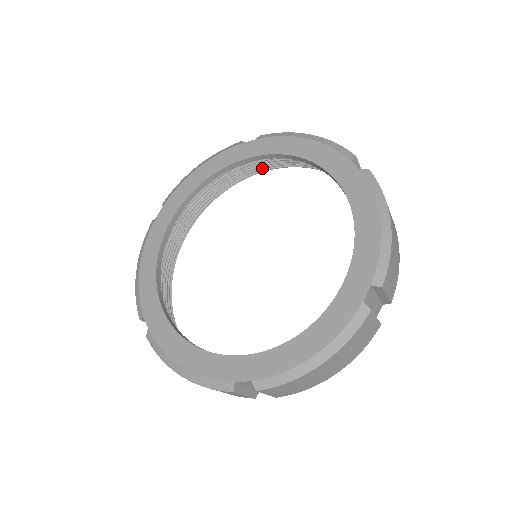
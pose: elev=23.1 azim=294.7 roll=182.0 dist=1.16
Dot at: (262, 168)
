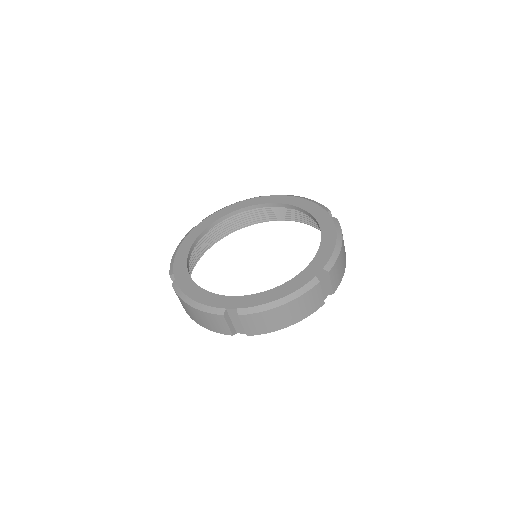
Dot at: (272, 218)
